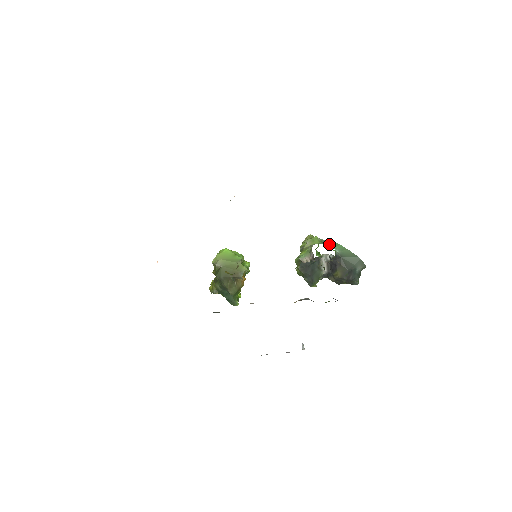
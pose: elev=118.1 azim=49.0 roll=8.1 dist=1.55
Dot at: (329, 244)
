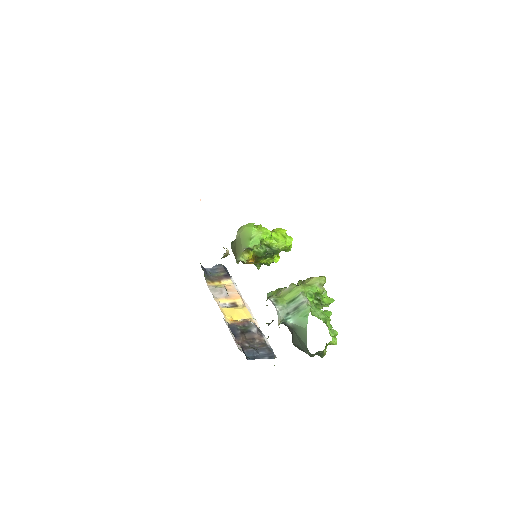
Dot at: (294, 309)
